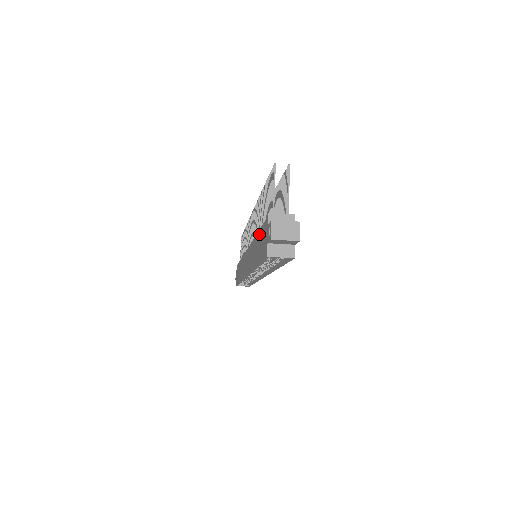
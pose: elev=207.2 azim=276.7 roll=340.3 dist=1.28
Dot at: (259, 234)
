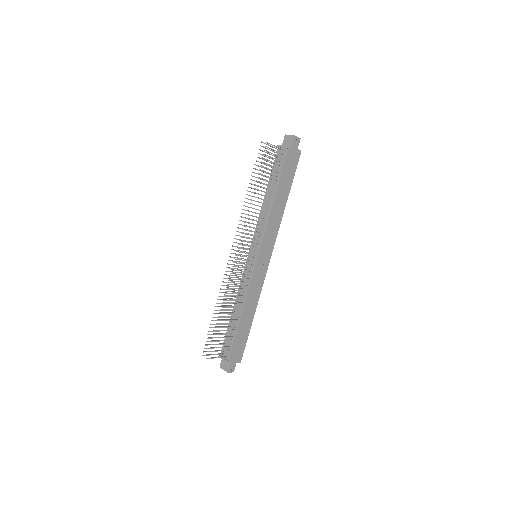
Dot at: occluded
